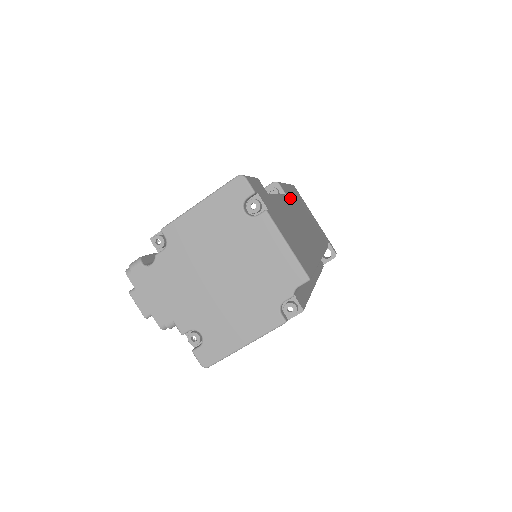
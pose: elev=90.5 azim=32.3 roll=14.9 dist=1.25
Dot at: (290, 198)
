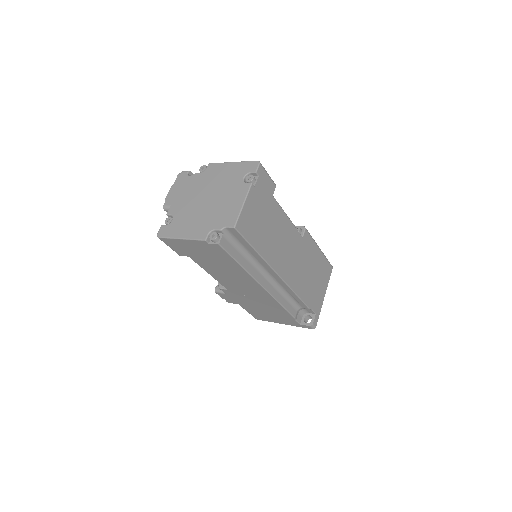
Dot at: (305, 244)
